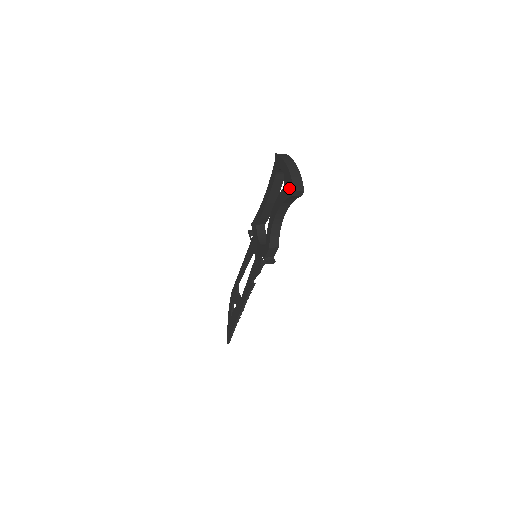
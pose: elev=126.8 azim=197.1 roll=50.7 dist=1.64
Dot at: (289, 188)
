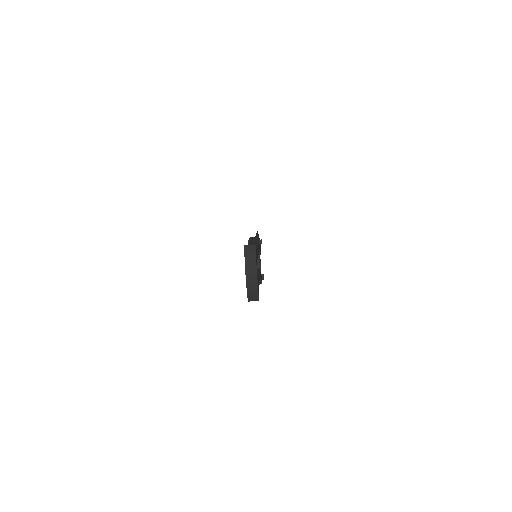
Dot at: occluded
